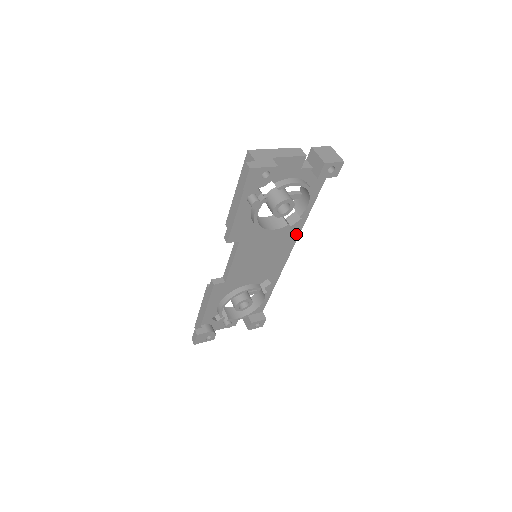
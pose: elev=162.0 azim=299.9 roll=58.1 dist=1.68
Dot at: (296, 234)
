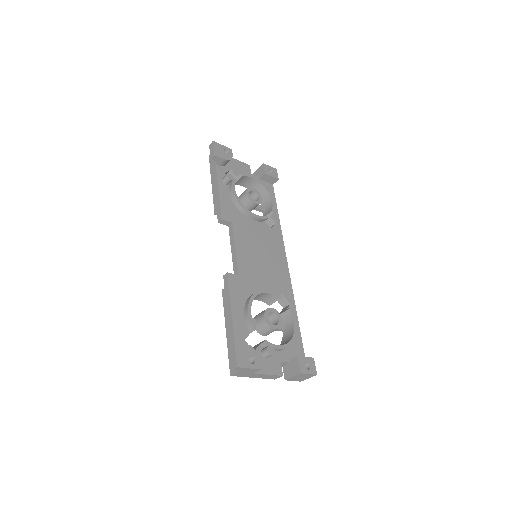
Dot at: (280, 241)
